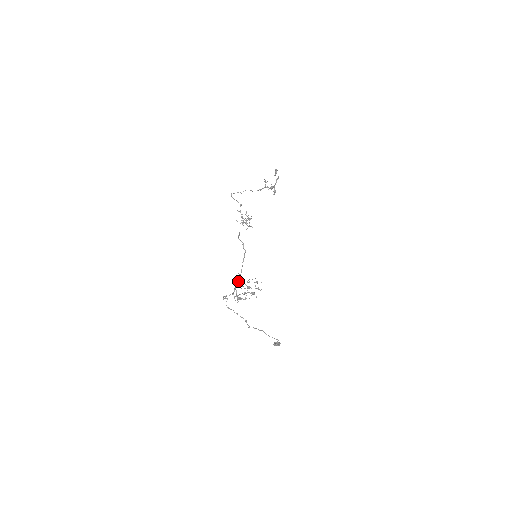
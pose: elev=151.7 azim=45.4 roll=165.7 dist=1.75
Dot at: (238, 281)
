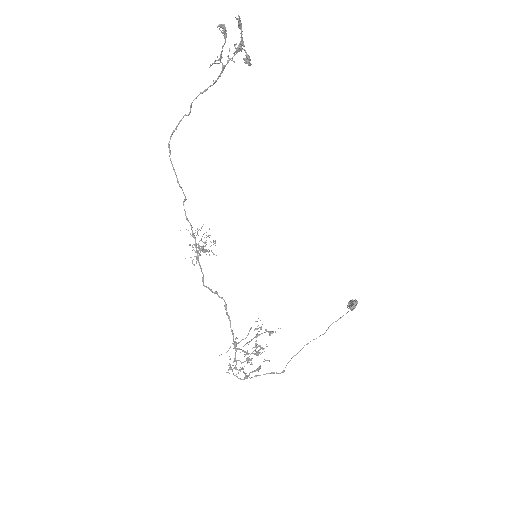
Dot at: (234, 348)
